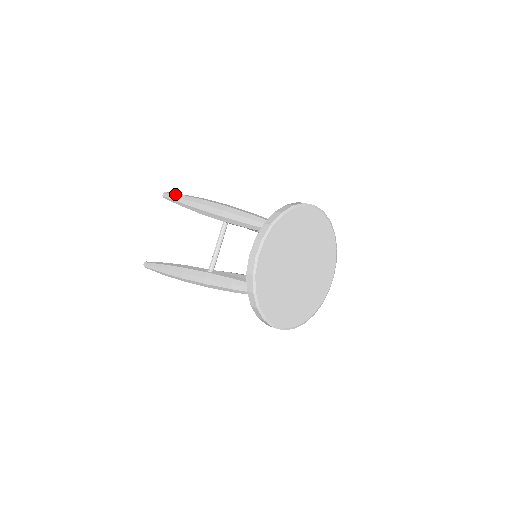
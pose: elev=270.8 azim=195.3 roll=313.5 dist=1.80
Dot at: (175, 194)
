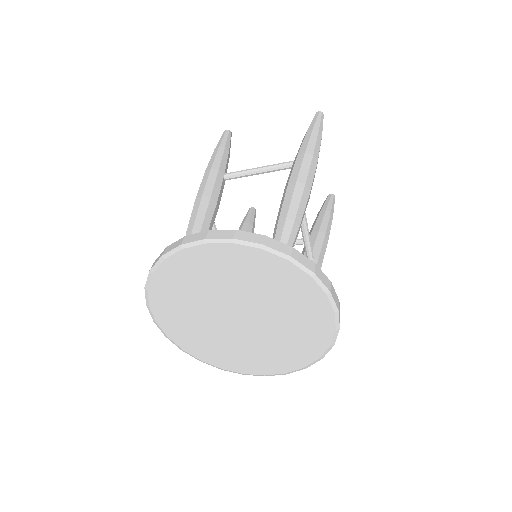
Dot at: occluded
